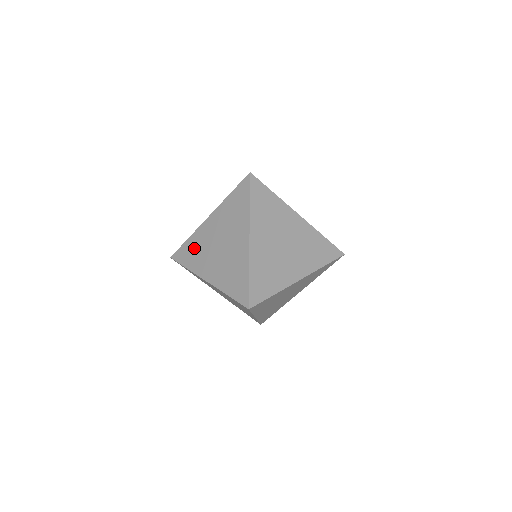
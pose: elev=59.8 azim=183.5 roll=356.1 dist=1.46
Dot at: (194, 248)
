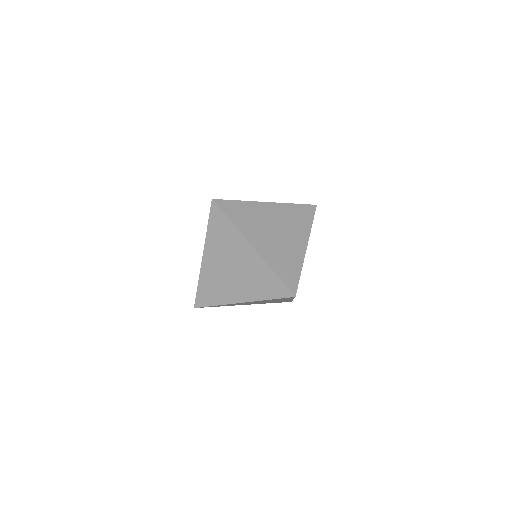
Dot at: occluded
